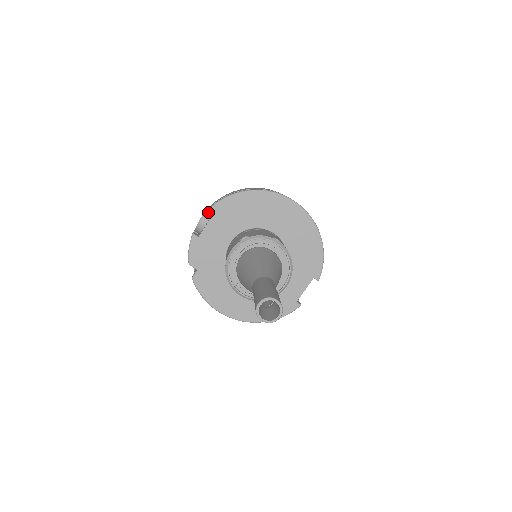
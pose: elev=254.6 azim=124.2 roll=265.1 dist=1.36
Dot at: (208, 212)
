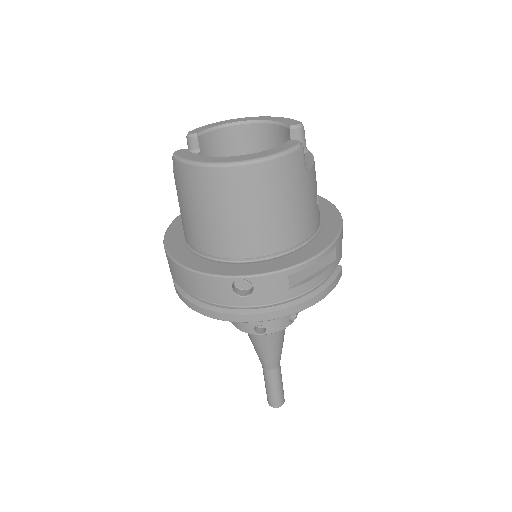
Dot at: occluded
